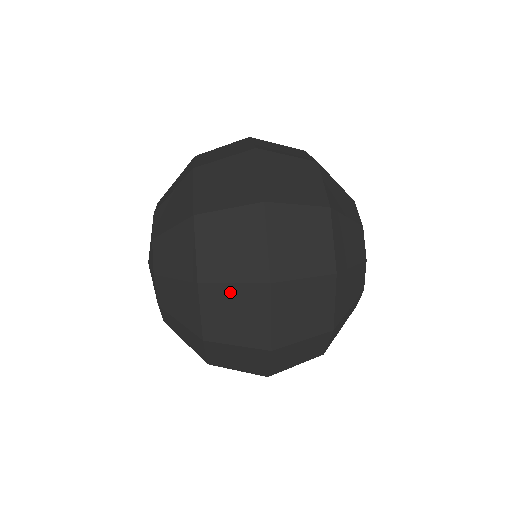
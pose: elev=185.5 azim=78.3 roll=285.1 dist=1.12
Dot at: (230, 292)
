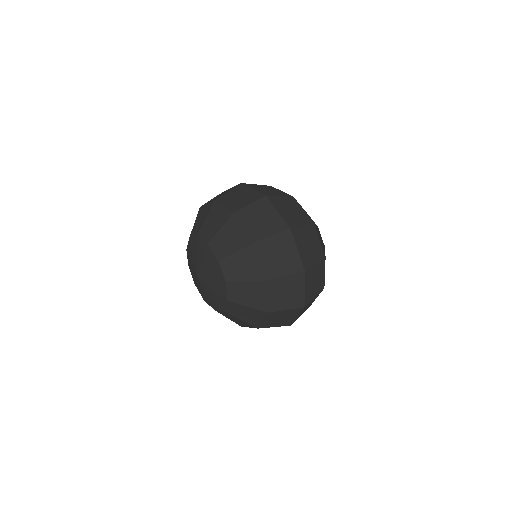
Dot at: (283, 313)
